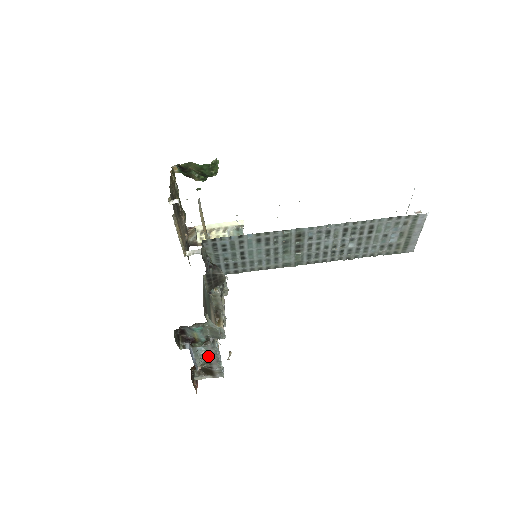
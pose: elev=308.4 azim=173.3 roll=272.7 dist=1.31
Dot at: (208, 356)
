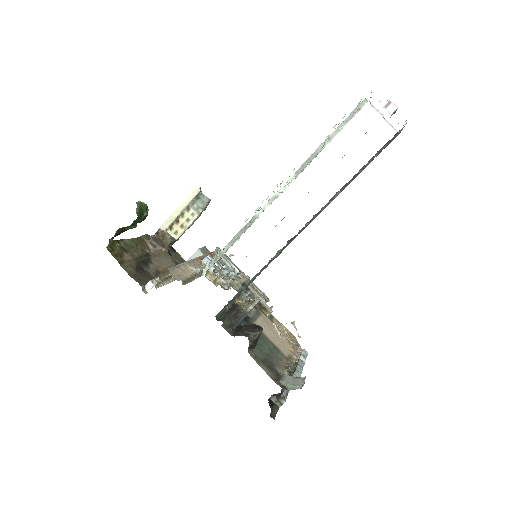
Dot at: occluded
